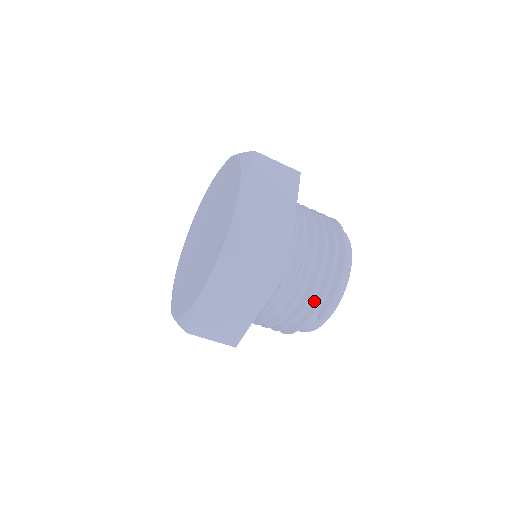
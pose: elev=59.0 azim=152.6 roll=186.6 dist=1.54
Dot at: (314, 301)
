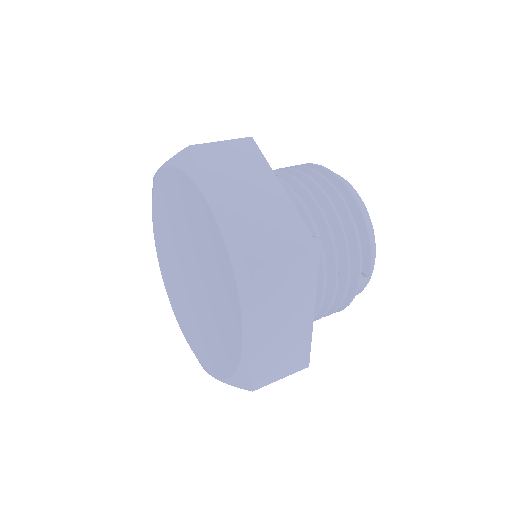
Dot at: (352, 263)
